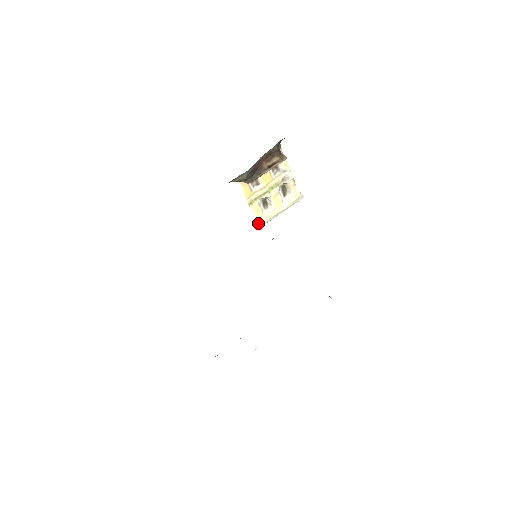
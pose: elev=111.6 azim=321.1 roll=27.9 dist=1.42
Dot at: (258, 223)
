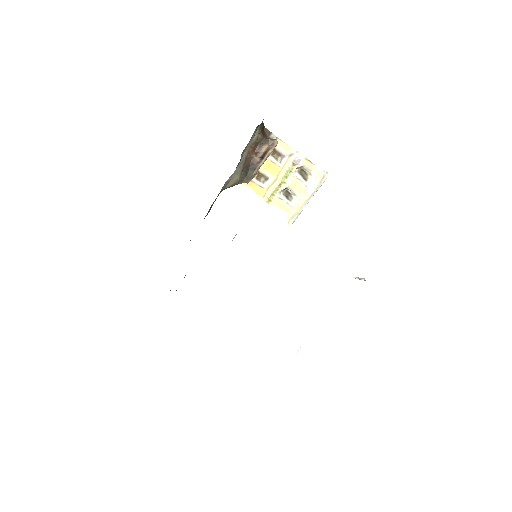
Dot at: (289, 218)
